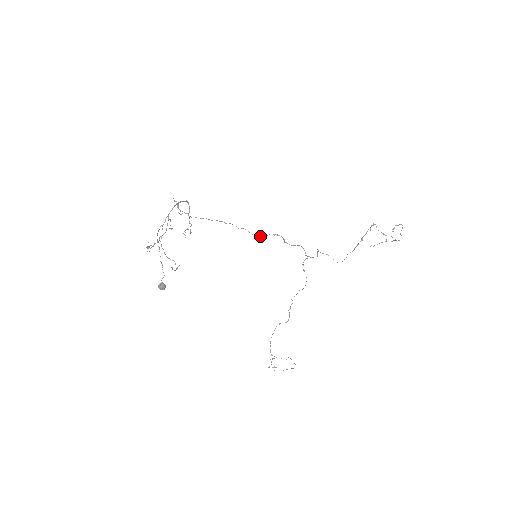
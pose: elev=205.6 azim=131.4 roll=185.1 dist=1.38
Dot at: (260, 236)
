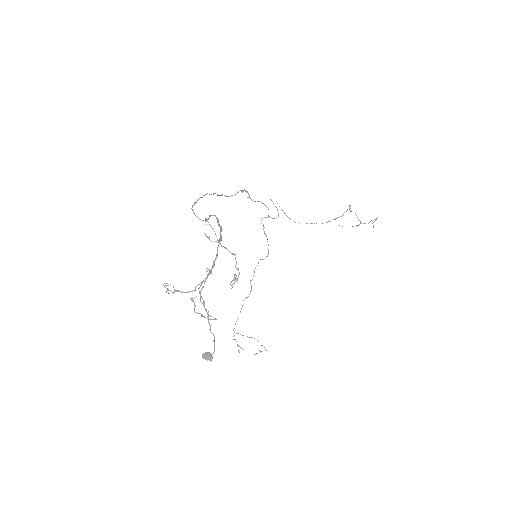
Dot at: occluded
